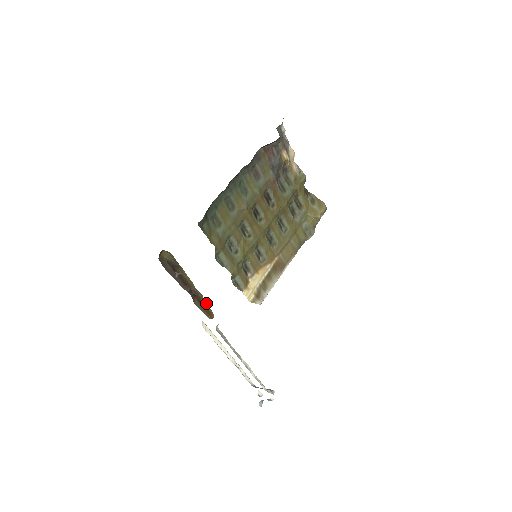
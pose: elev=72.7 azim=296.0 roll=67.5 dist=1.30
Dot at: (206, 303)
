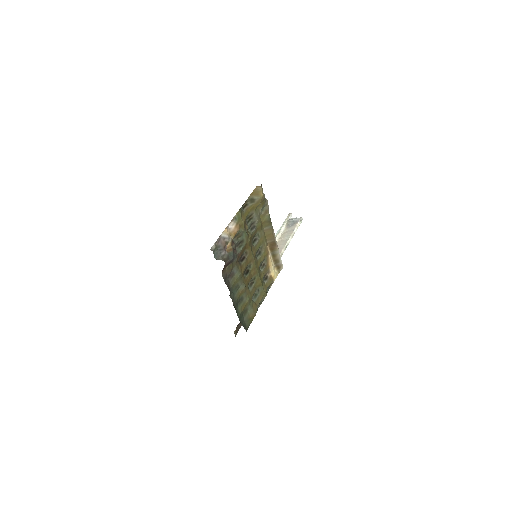
Dot at: occluded
